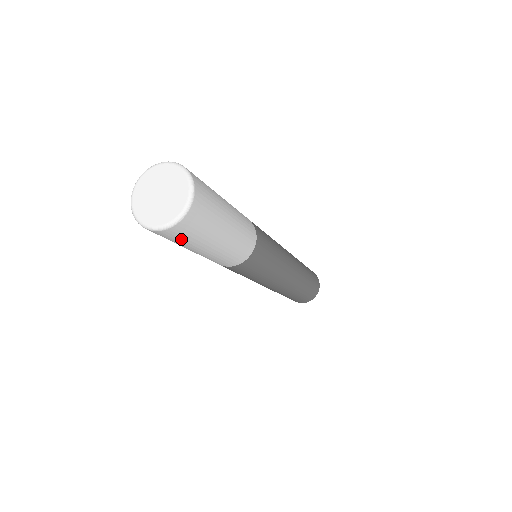
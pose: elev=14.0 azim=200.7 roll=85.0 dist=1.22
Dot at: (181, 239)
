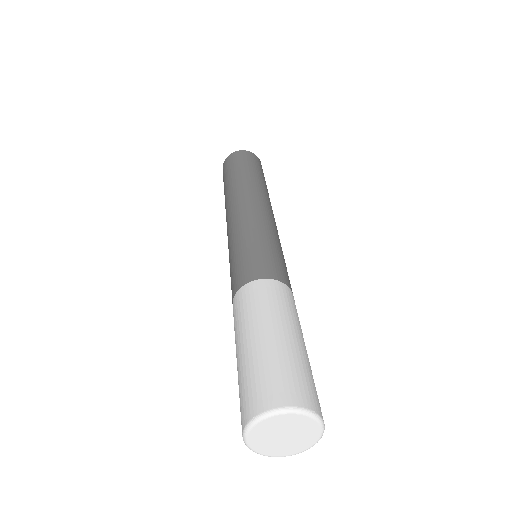
Dot at: occluded
